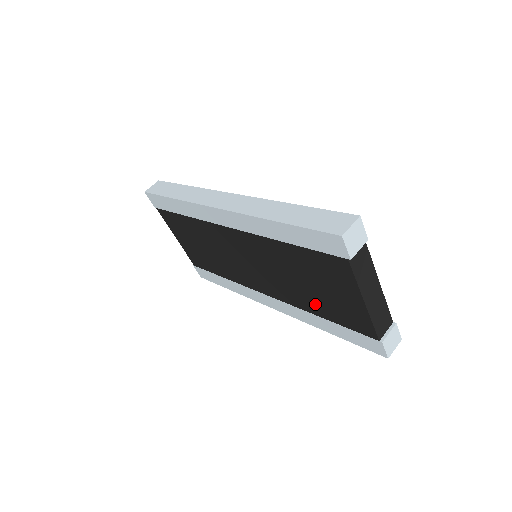
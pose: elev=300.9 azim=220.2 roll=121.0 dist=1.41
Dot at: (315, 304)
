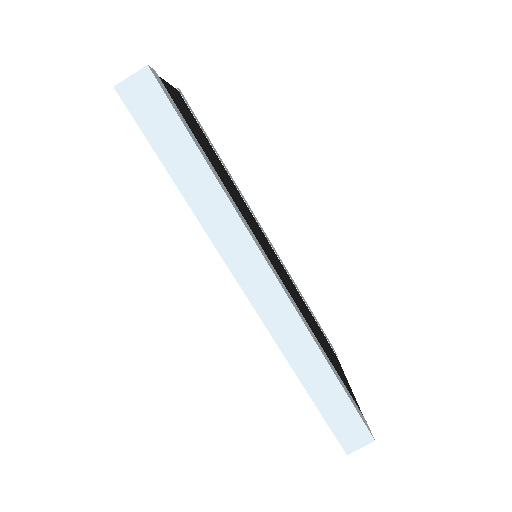
Dot at: occluded
